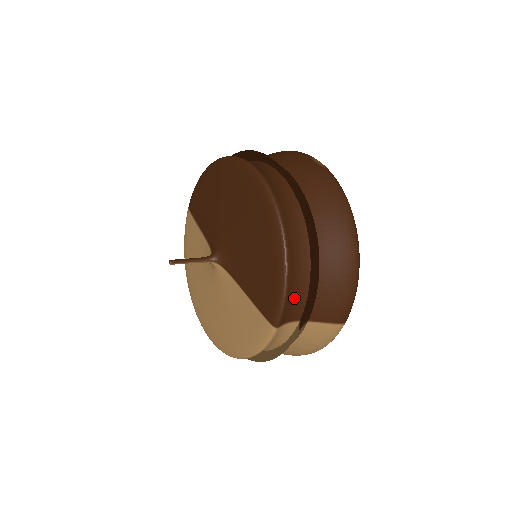
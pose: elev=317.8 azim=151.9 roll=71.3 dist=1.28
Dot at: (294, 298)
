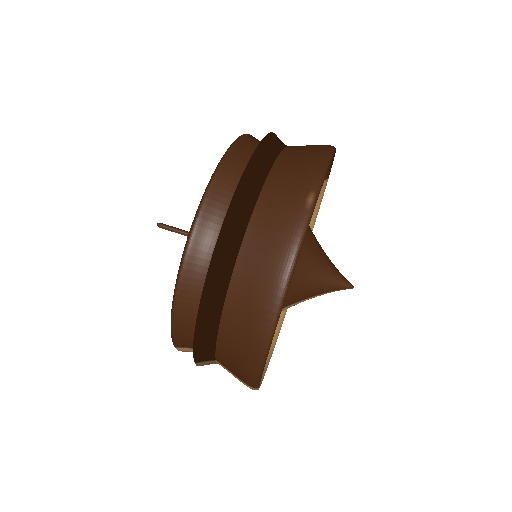
Dot at: (189, 335)
